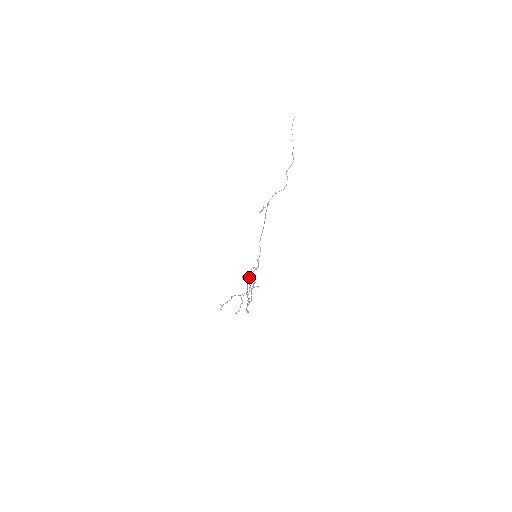
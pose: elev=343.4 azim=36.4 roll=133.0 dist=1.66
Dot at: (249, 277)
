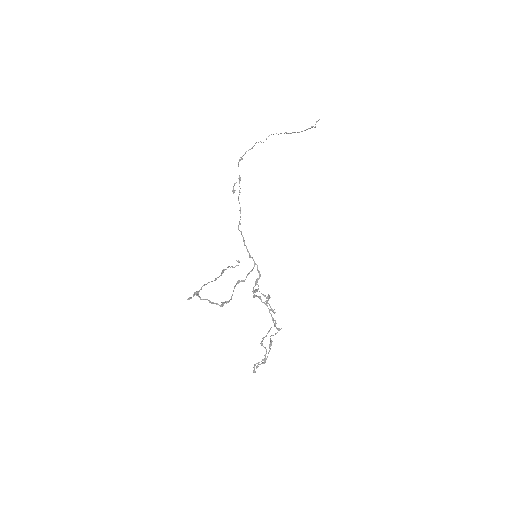
Dot at: (239, 280)
